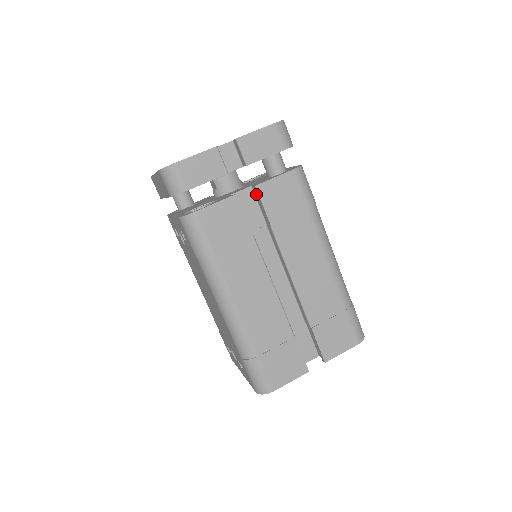
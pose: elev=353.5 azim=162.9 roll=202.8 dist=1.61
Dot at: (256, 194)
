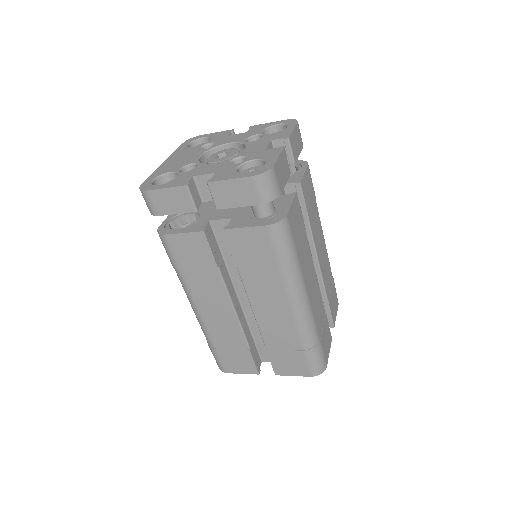
Dot at: occluded
